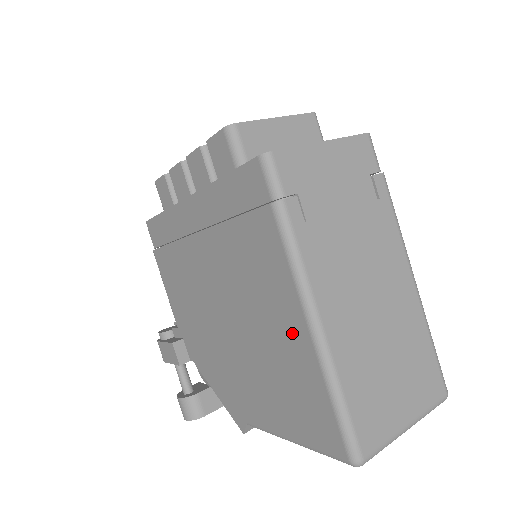
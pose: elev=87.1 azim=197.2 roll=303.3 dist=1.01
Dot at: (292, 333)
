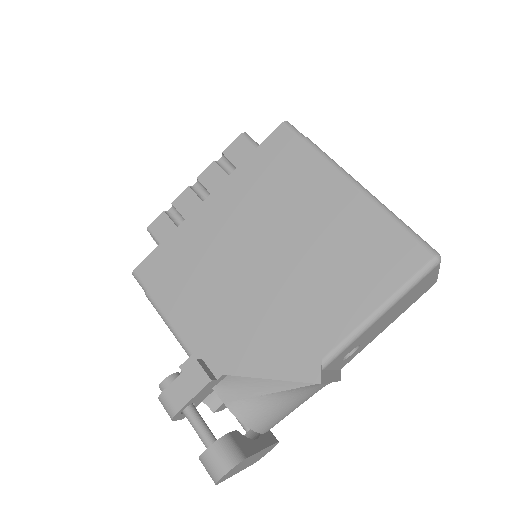
Dot at: (346, 207)
